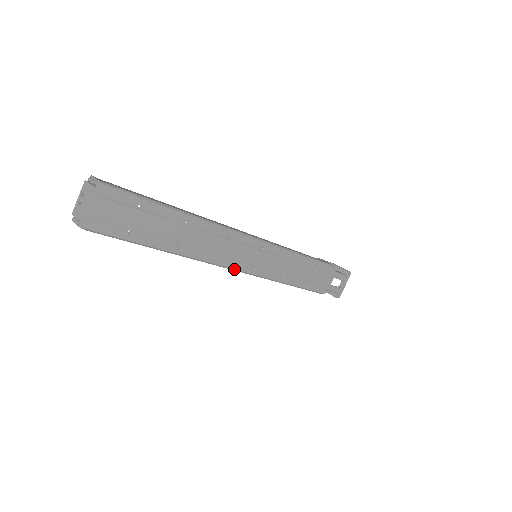
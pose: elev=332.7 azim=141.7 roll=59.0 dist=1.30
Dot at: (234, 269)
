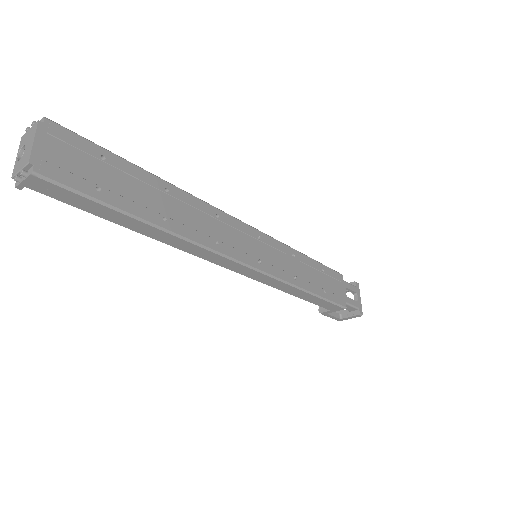
Dot at: (240, 261)
